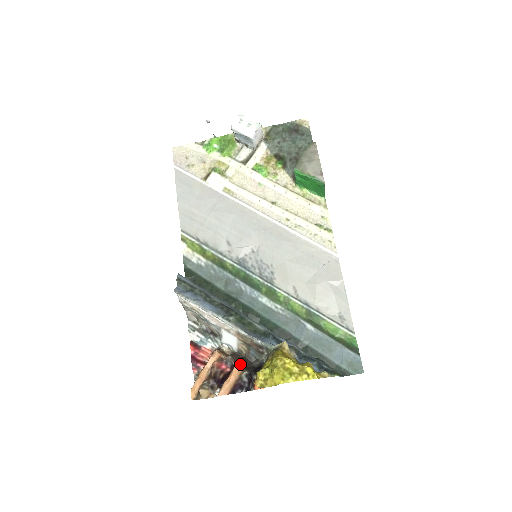
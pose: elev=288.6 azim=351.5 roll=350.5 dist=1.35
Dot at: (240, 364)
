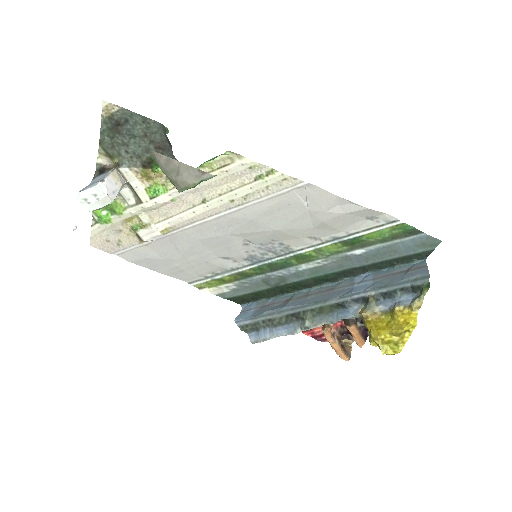
Dot at: (348, 325)
